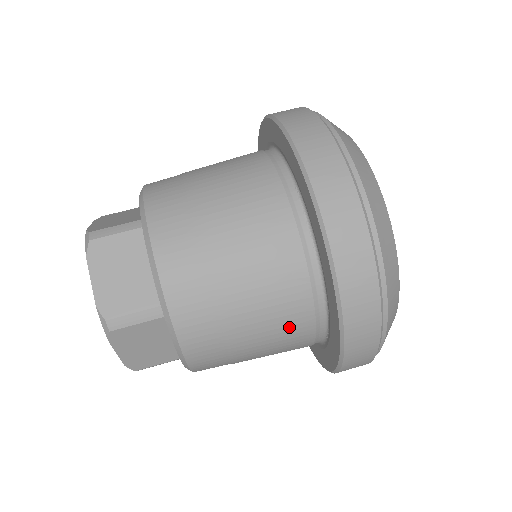
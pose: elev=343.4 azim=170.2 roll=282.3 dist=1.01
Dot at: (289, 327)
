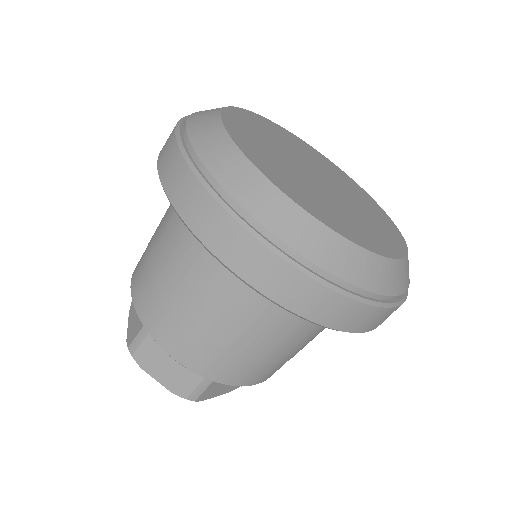
Dot at: (311, 330)
